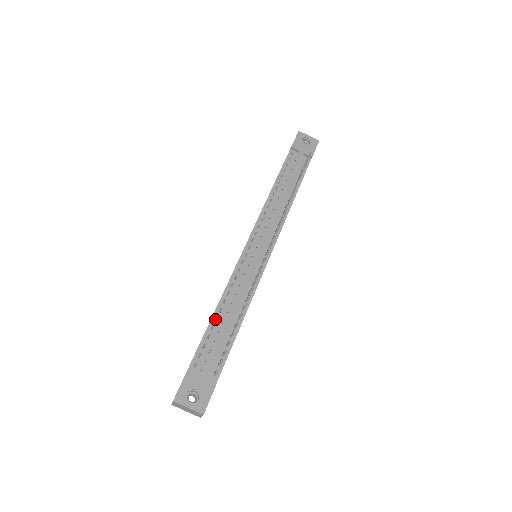
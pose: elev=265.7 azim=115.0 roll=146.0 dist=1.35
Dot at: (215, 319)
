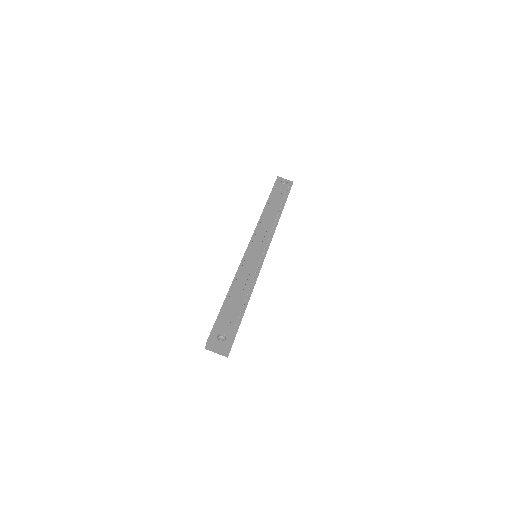
Dot at: occluded
